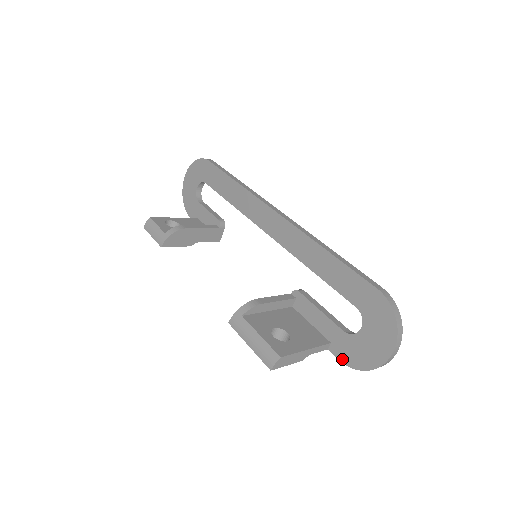
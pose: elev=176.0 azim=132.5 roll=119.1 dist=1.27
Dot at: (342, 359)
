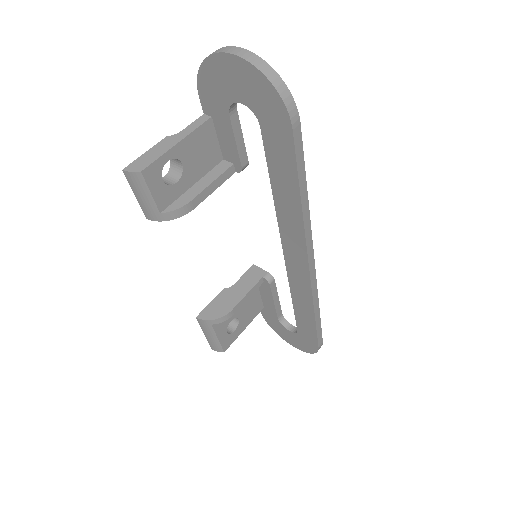
Dot at: (263, 314)
